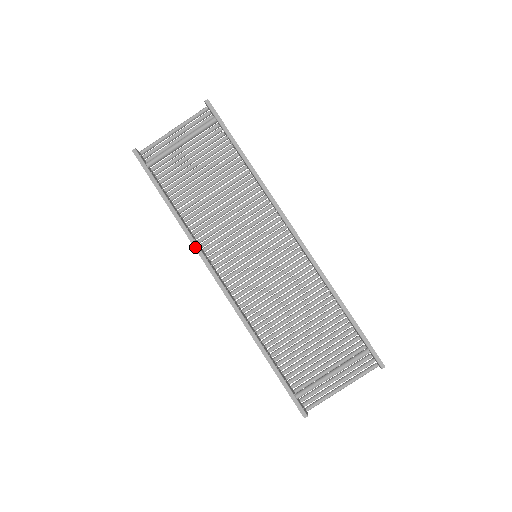
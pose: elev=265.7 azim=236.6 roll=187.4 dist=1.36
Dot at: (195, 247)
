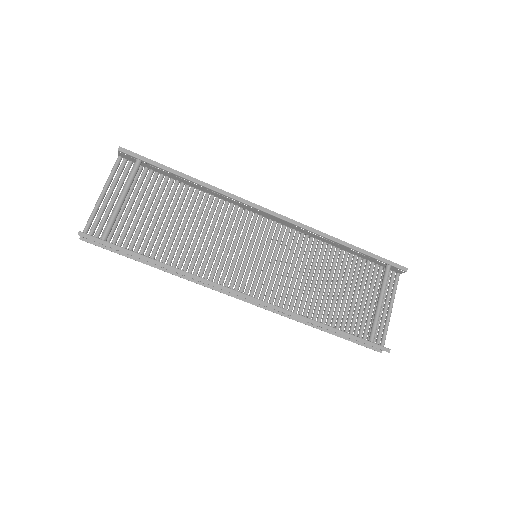
Dot at: (205, 282)
